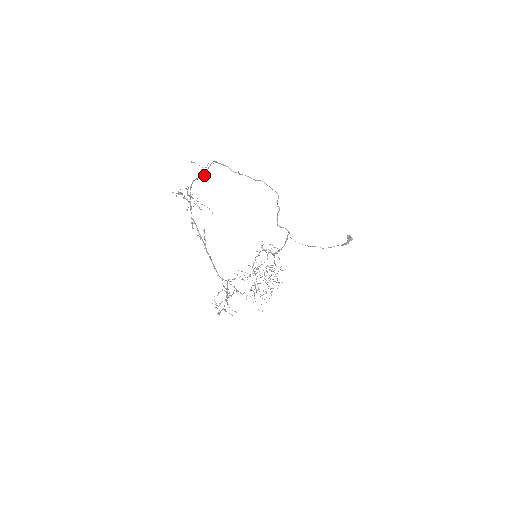
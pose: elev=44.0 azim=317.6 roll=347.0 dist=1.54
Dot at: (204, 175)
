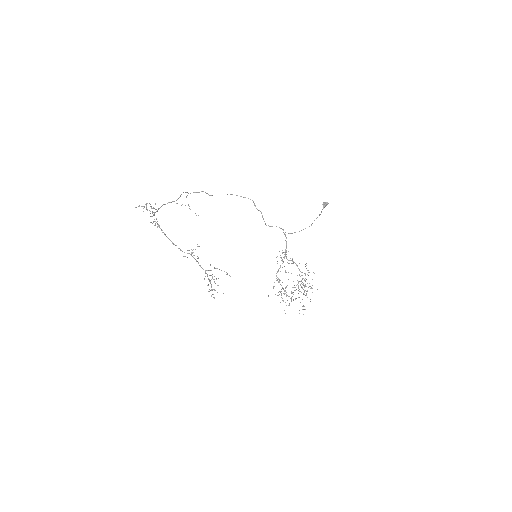
Dot at: occluded
